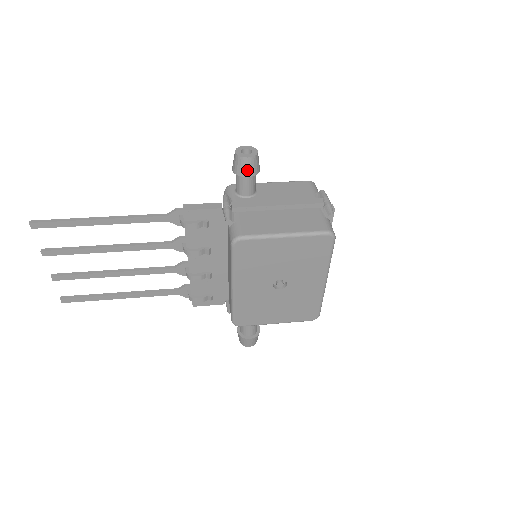
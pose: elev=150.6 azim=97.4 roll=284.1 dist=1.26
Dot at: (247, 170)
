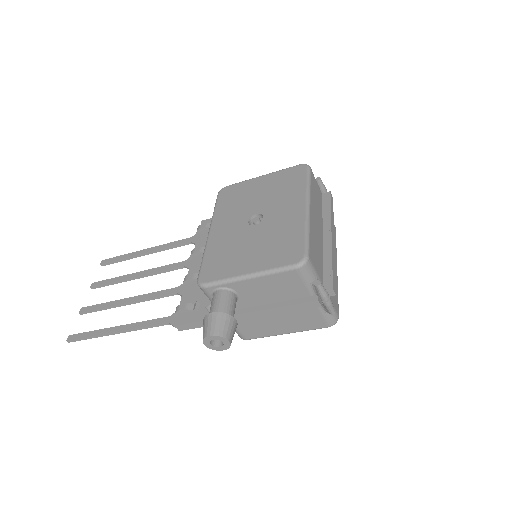
Dot at: occluded
